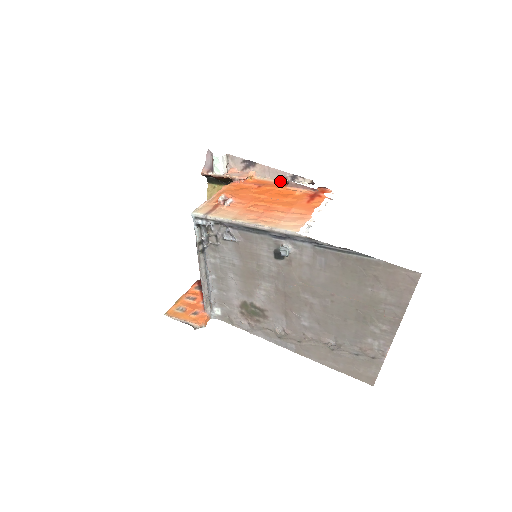
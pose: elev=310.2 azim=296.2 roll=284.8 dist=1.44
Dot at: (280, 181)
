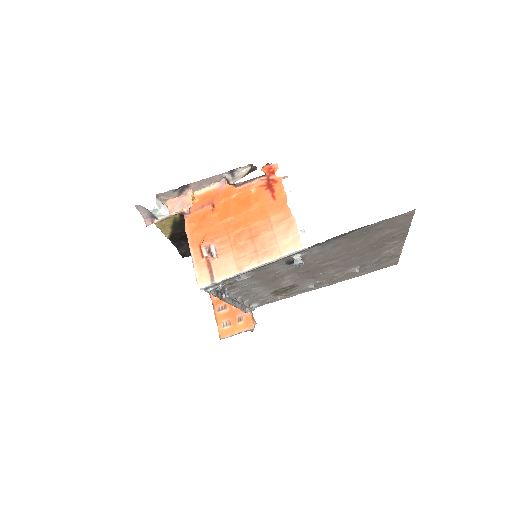
Dot at: (221, 182)
